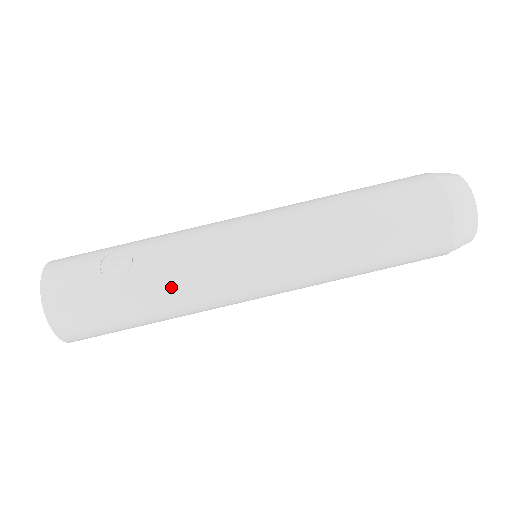
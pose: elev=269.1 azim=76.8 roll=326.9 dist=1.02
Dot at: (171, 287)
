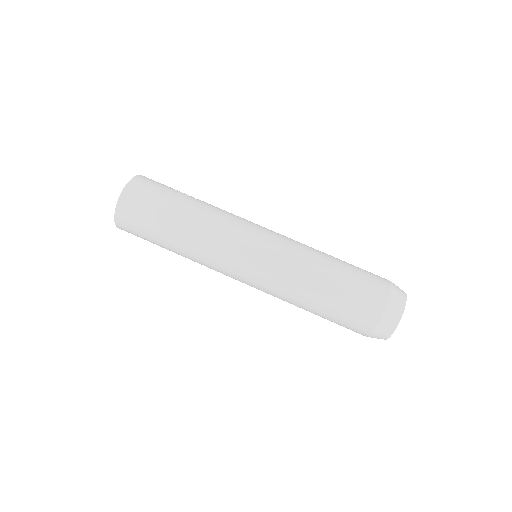
Dot at: (205, 216)
